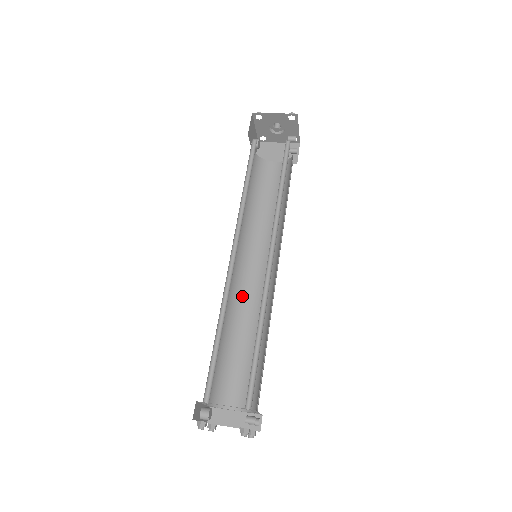
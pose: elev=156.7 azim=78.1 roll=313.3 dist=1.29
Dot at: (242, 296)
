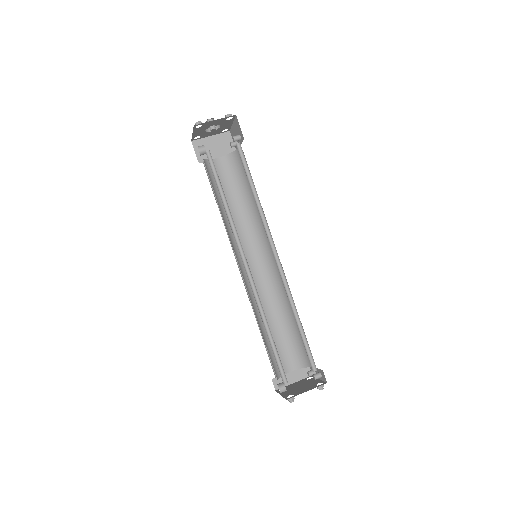
Dot at: occluded
